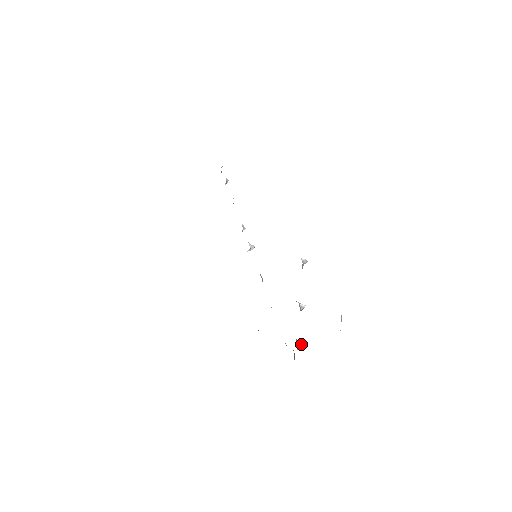
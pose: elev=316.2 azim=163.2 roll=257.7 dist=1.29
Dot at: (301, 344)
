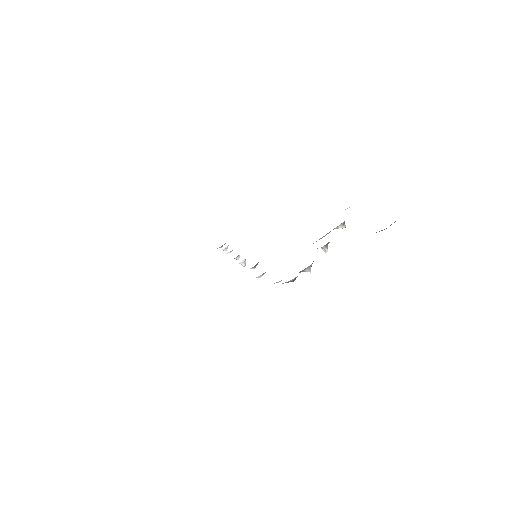
Dot at: occluded
